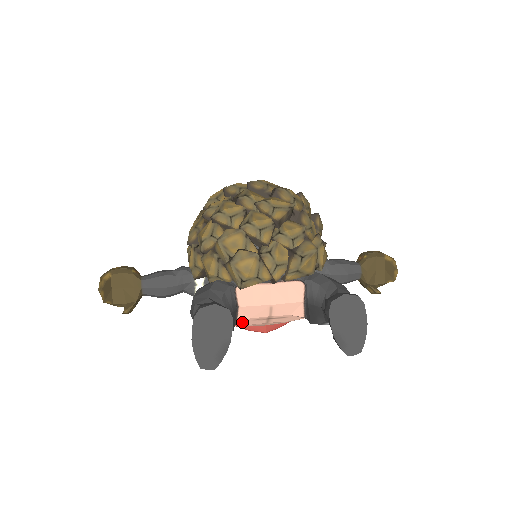
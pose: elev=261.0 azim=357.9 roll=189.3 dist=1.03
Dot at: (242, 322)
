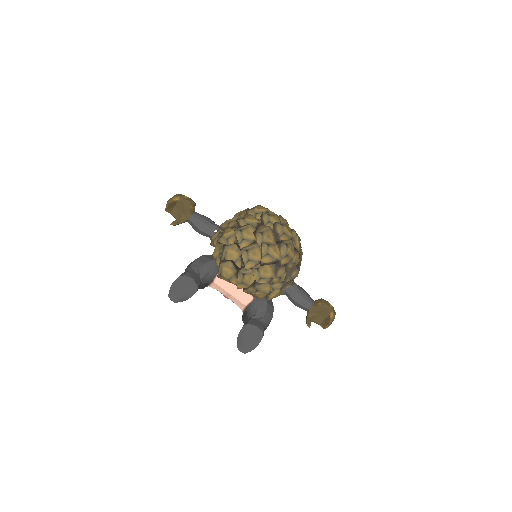
Dot at: occluded
